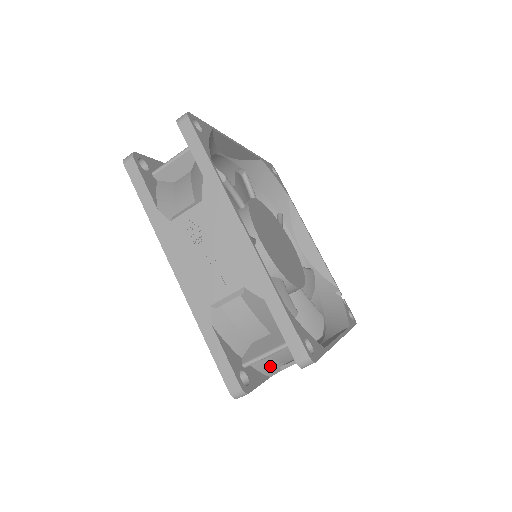
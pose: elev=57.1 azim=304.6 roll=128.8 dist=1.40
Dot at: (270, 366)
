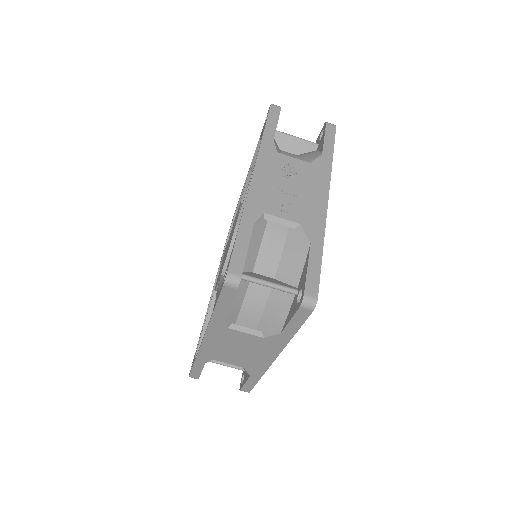
Dot at: (235, 309)
